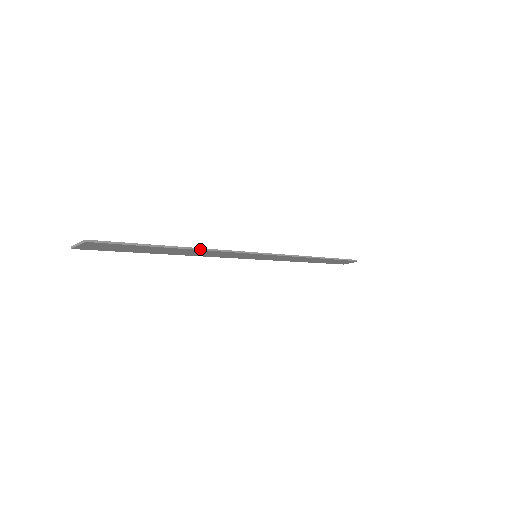
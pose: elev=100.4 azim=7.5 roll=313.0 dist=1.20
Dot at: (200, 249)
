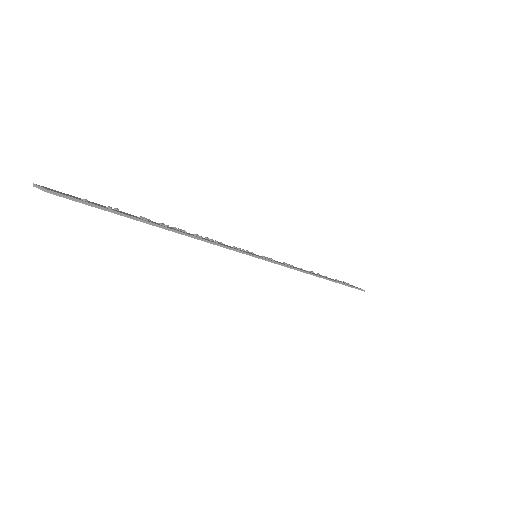
Dot at: (191, 236)
